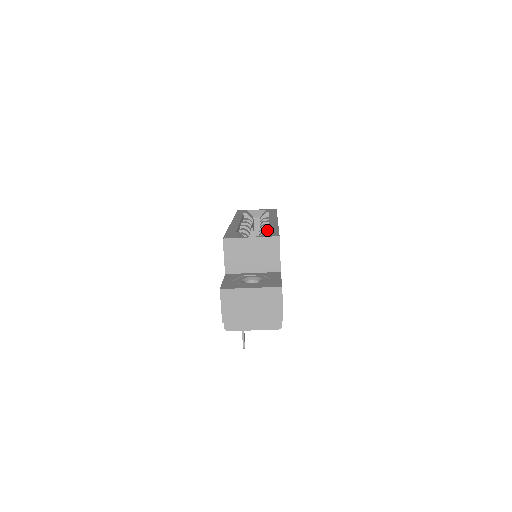
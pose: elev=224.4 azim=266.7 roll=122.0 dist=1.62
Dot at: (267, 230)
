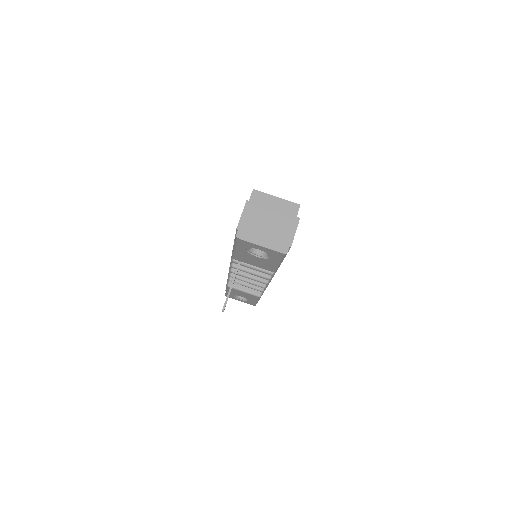
Dot at: occluded
